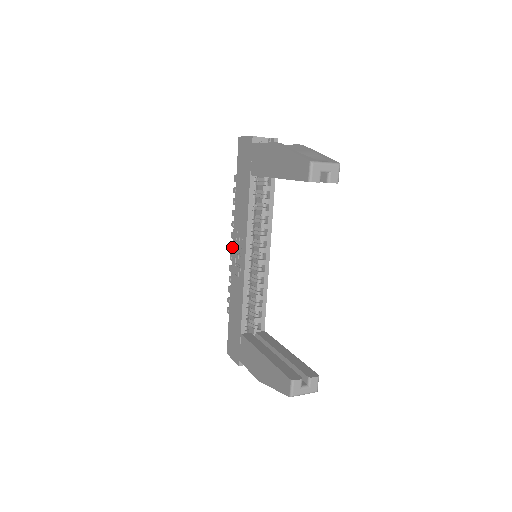
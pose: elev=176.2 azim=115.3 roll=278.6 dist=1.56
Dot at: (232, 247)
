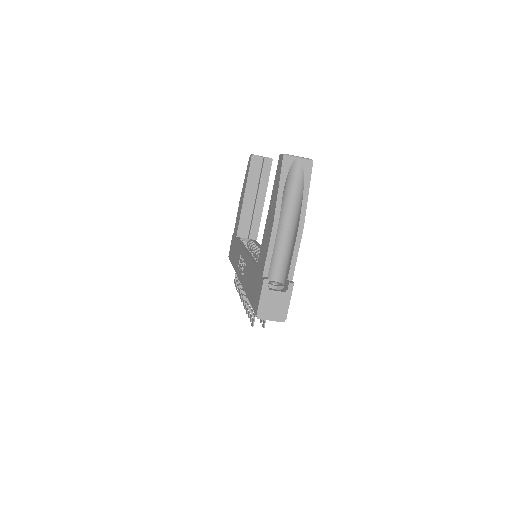
Dot at: (243, 298)
